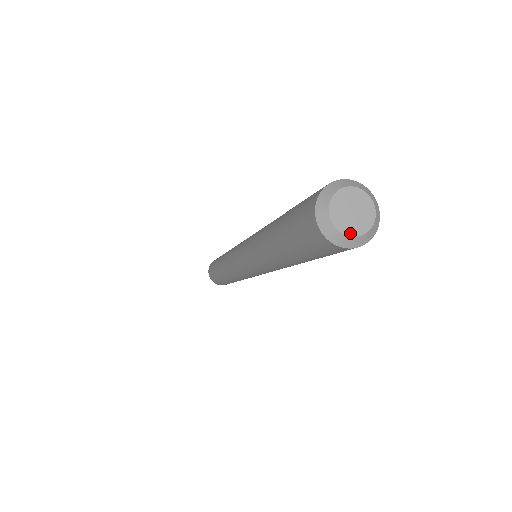
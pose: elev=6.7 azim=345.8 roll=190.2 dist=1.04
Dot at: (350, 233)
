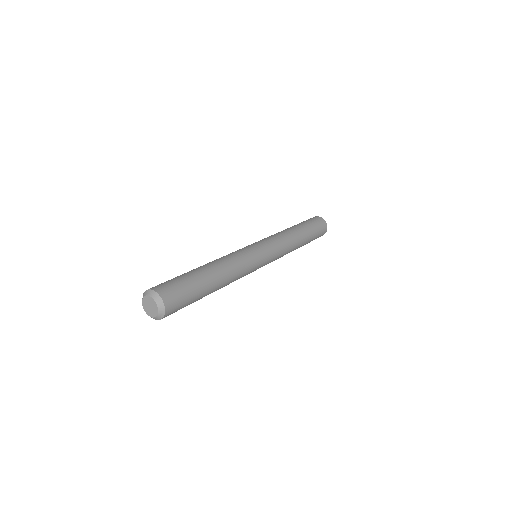
Dot at: (146, 311)
